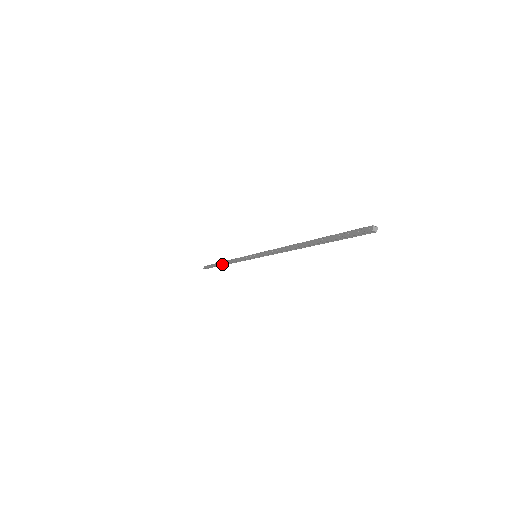
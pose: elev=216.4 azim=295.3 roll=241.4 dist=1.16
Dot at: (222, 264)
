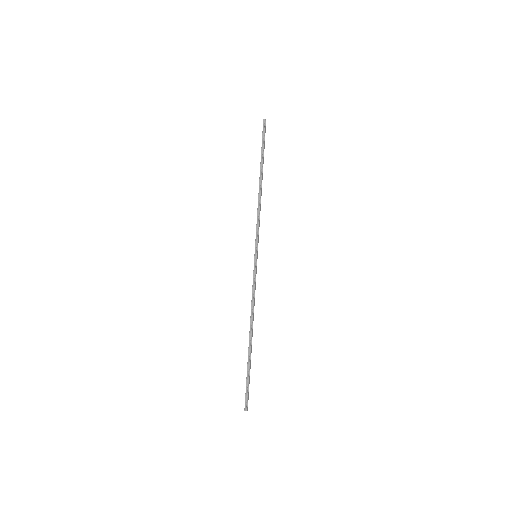
Dot at: (260, 180)
